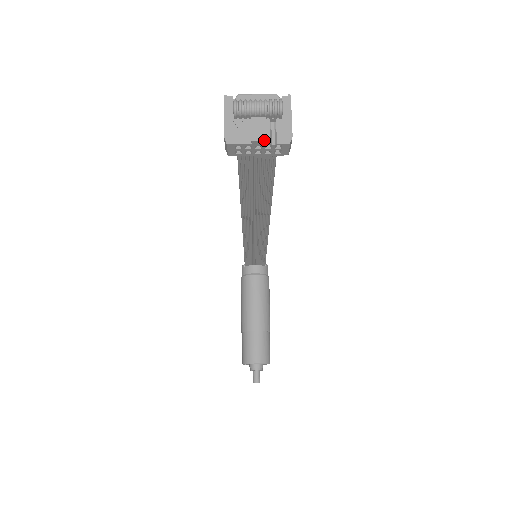
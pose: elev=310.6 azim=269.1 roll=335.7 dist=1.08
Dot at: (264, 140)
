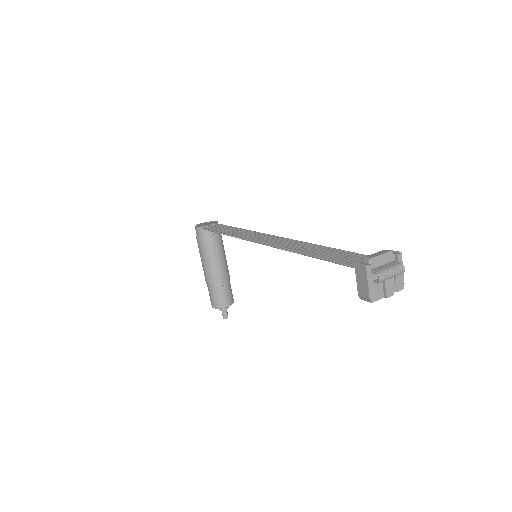
Dot at: occluded
